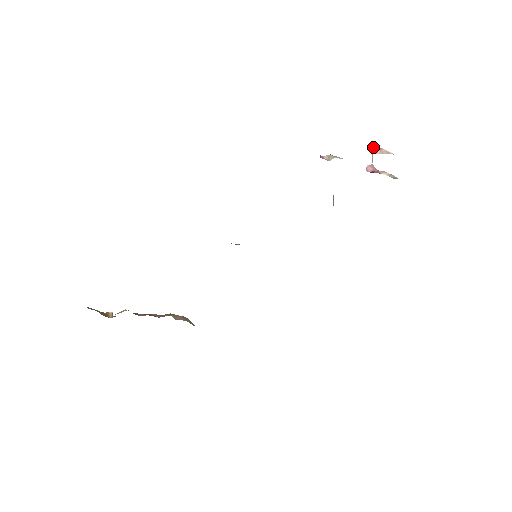
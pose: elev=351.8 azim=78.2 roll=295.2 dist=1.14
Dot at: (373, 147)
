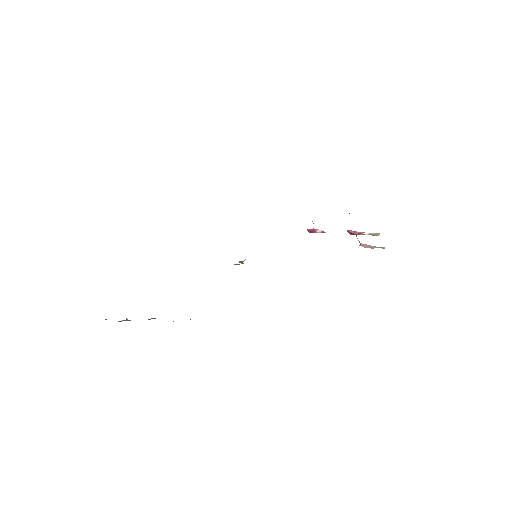
Dot at: occluded
